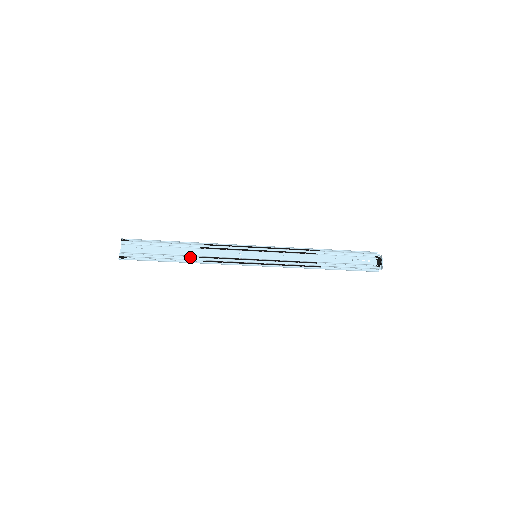
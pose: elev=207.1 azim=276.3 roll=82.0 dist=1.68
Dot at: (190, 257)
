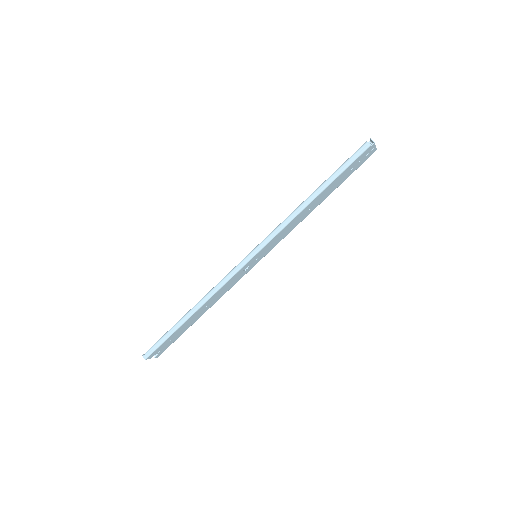
Dot at: occluded
